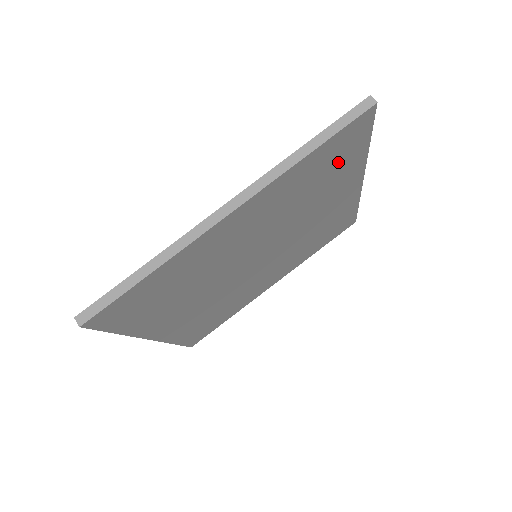
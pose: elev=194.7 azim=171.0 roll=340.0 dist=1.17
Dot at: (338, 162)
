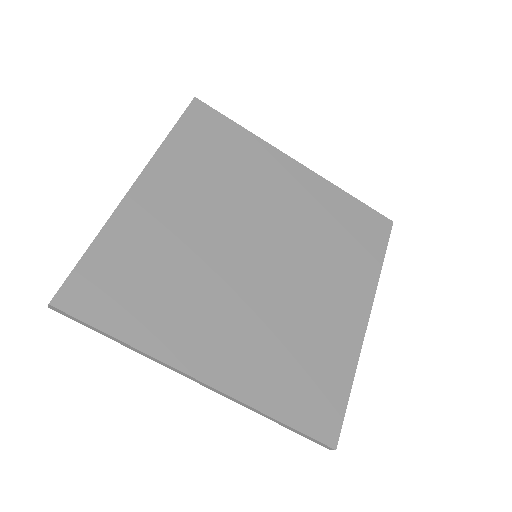
Dot at: (223, 143)
